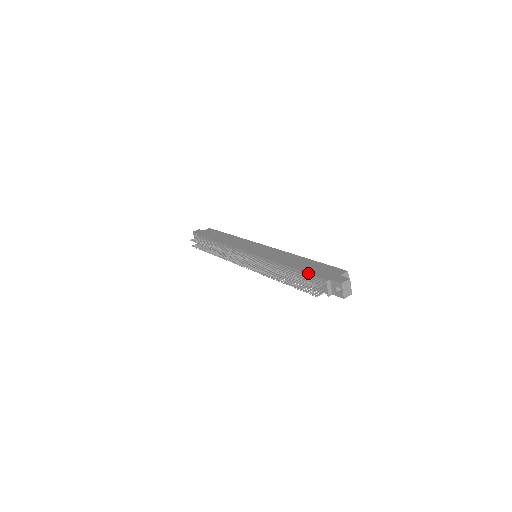
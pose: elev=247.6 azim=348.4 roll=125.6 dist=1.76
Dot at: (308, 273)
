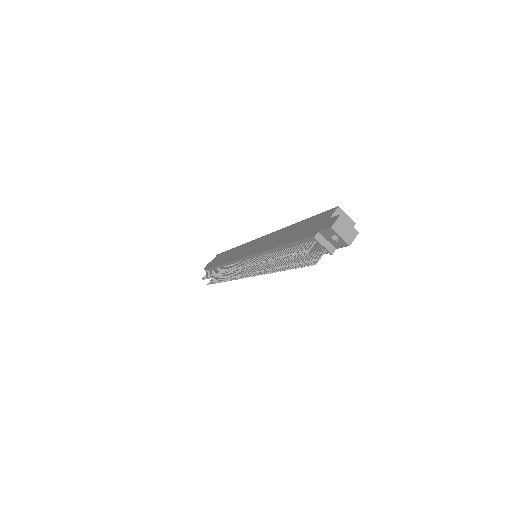
Dot at: (295, 241)
